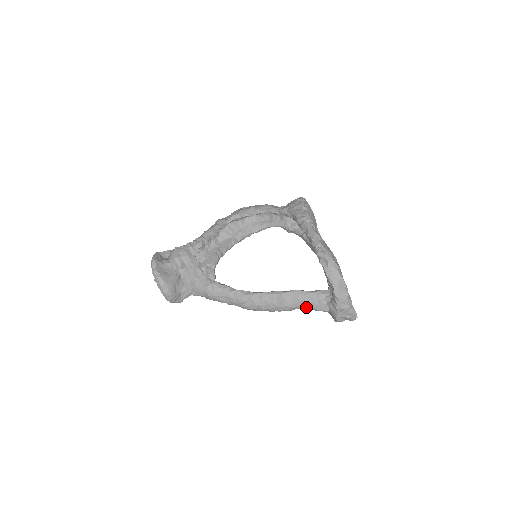
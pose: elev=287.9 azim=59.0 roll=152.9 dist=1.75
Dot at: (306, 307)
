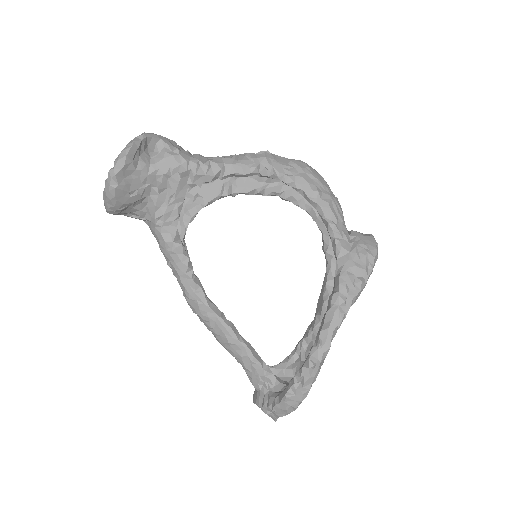
Dot at: (242, 365)
